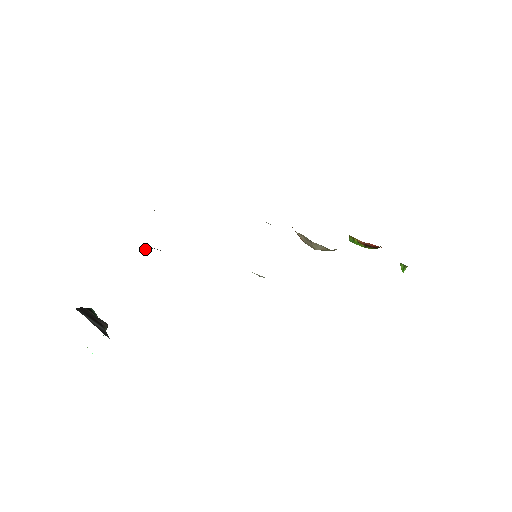
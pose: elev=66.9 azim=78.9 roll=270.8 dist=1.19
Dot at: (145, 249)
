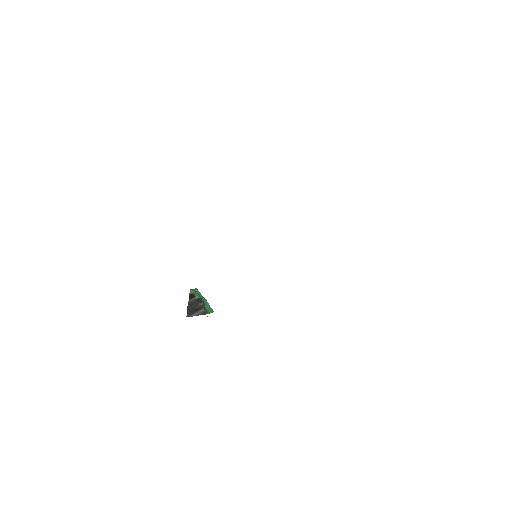
Dot at: occluded
